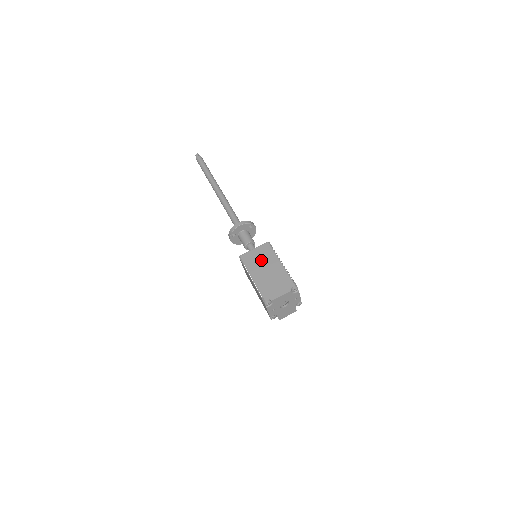
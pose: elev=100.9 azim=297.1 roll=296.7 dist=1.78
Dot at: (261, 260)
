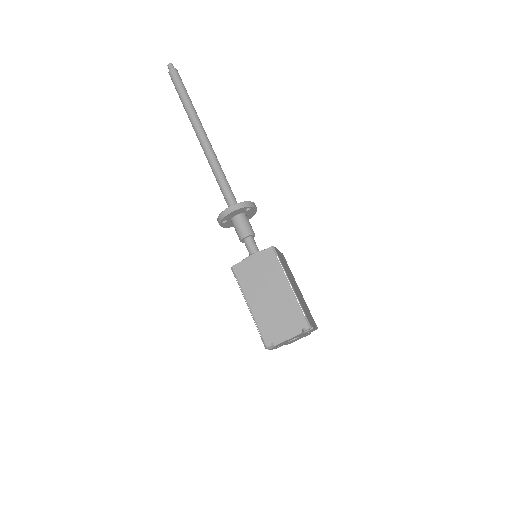
Dot at: (261, 277)
